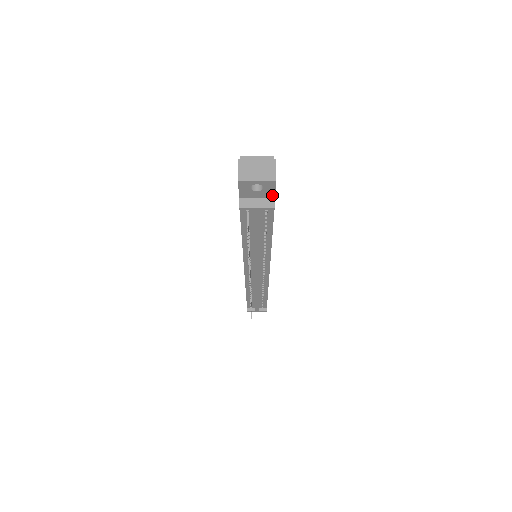
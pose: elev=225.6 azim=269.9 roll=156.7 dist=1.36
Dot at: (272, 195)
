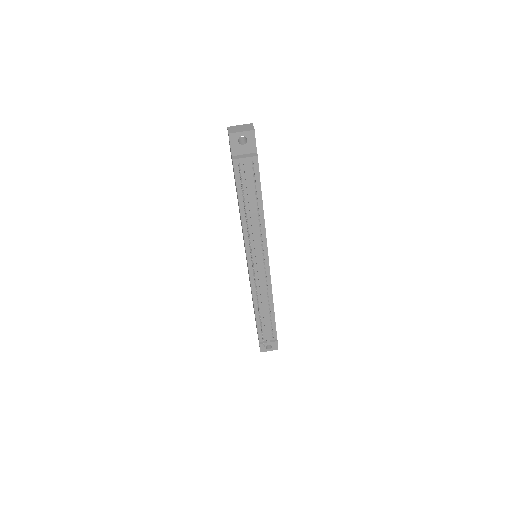
Dot at: (254, 149)
